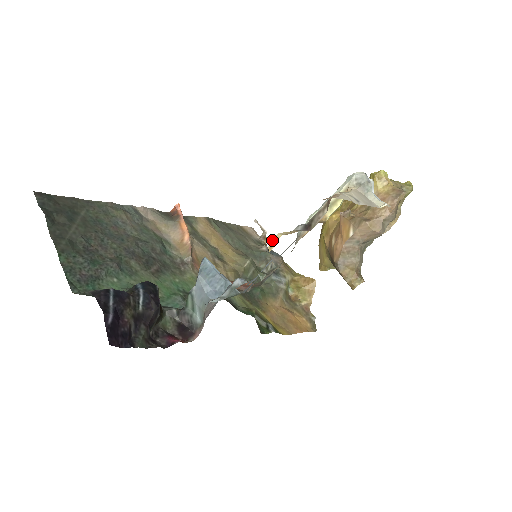
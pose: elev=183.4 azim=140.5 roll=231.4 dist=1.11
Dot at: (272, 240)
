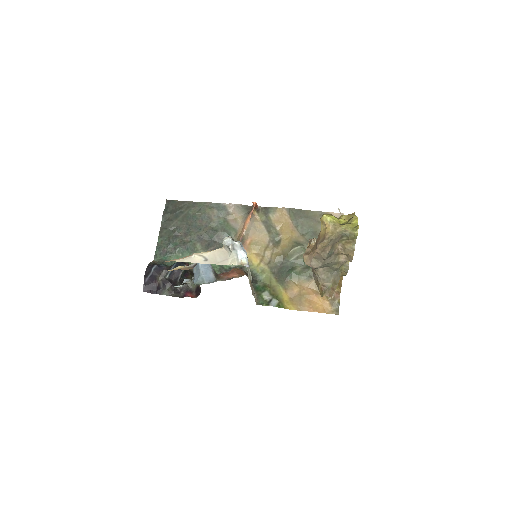
Dot at: occluded
